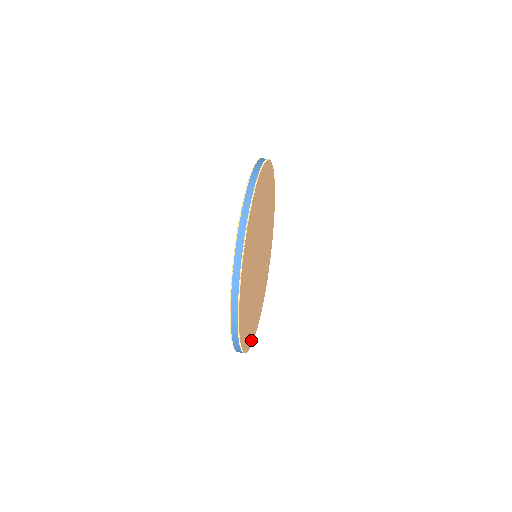
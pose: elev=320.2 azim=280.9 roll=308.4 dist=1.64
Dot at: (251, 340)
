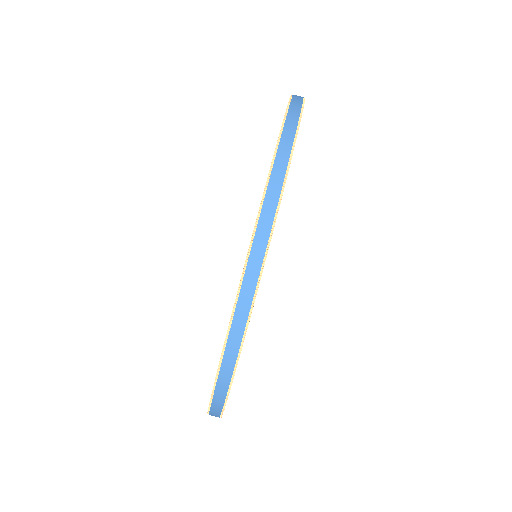
Dot at: occluded
